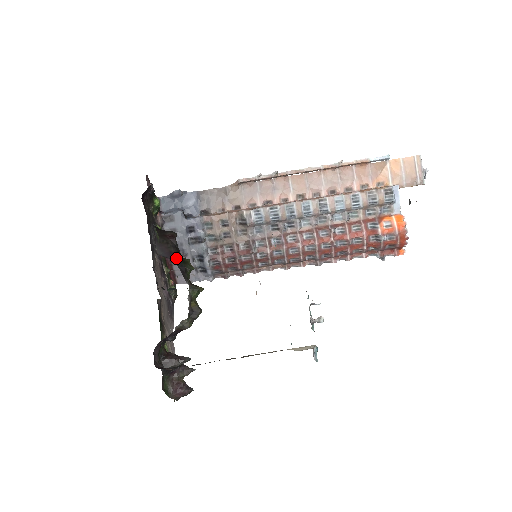
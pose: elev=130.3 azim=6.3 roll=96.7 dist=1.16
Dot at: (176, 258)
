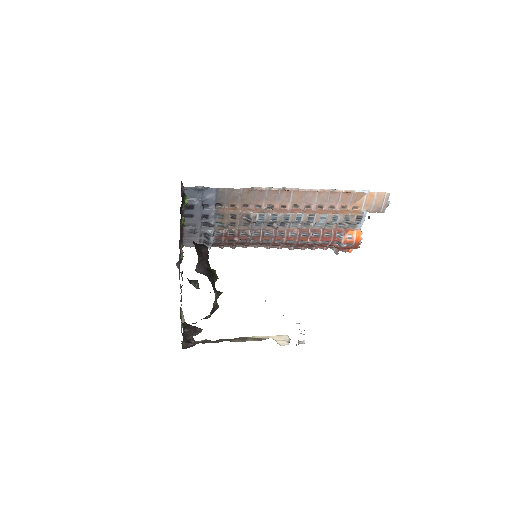
Dot at: (208, 272)
